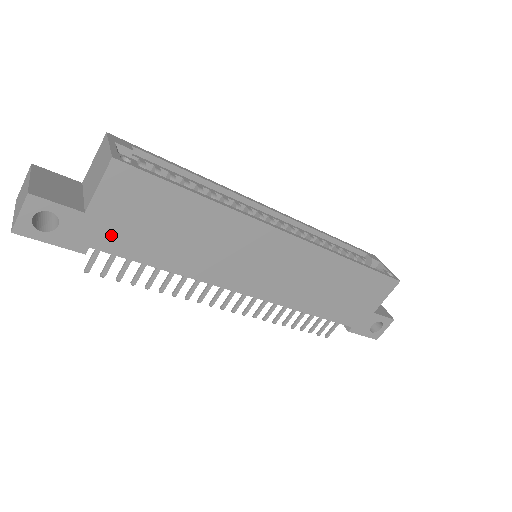
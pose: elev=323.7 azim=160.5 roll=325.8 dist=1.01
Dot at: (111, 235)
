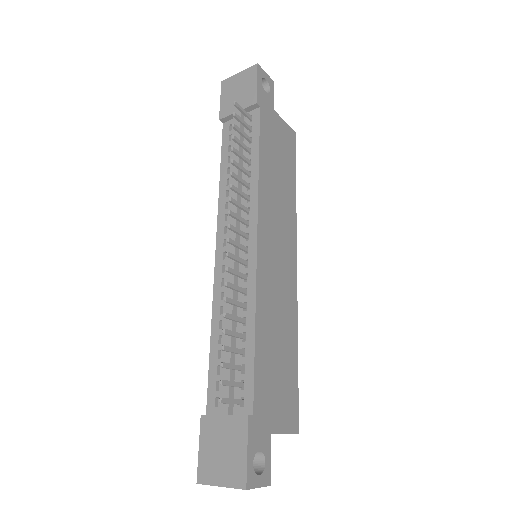
Dot at: (268, 123)
